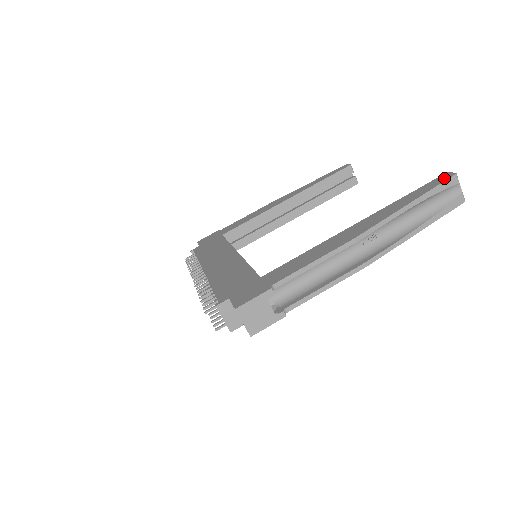
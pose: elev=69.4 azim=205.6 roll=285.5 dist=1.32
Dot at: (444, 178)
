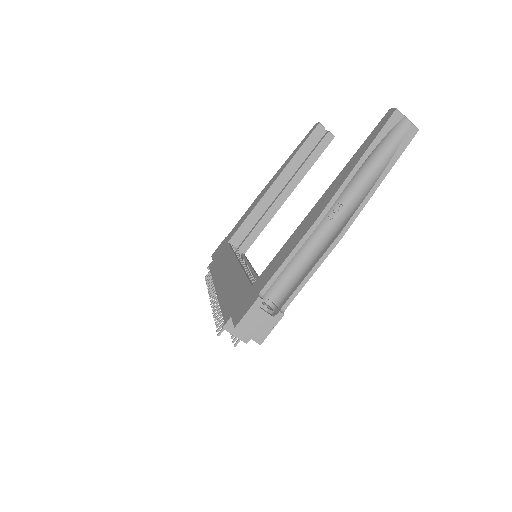
Dot at: (386, 118)
